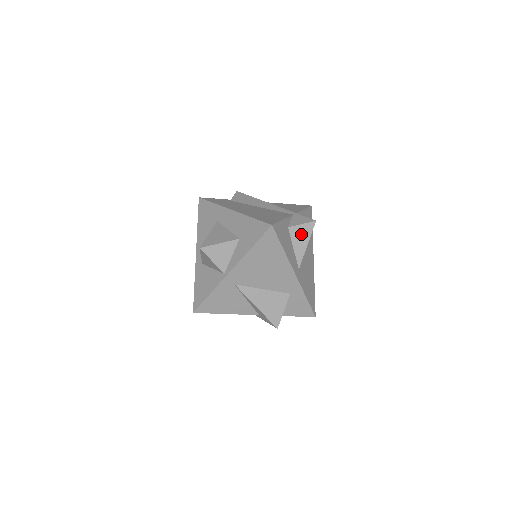
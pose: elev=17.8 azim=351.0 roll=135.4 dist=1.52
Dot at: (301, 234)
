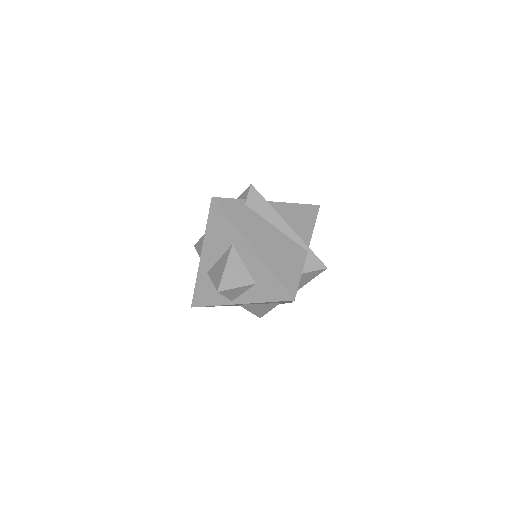
Dot at: (310, 276)
